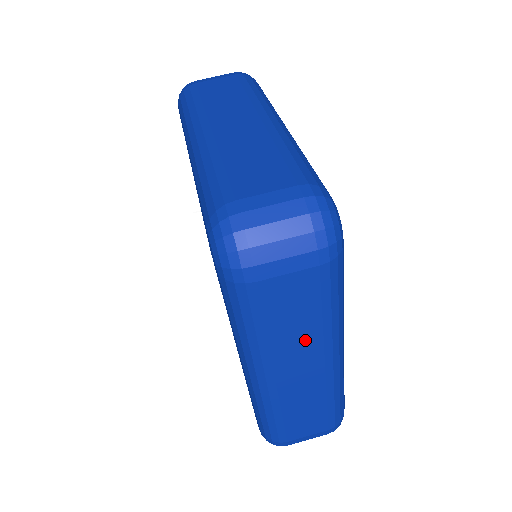
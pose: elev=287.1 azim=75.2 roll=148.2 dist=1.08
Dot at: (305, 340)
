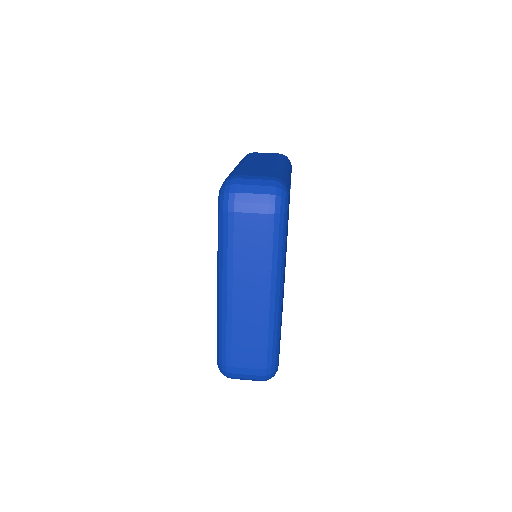
Dot at: (254, 269)
